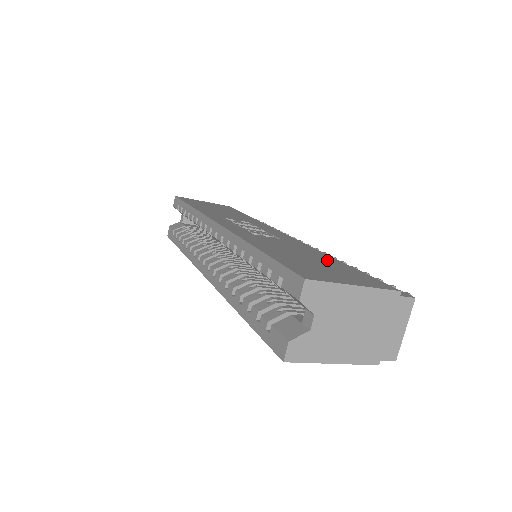
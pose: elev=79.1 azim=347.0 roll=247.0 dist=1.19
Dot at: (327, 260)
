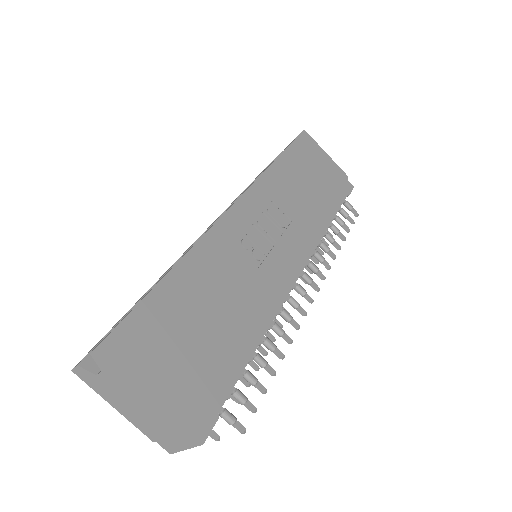
Dot at: (224, 334)
